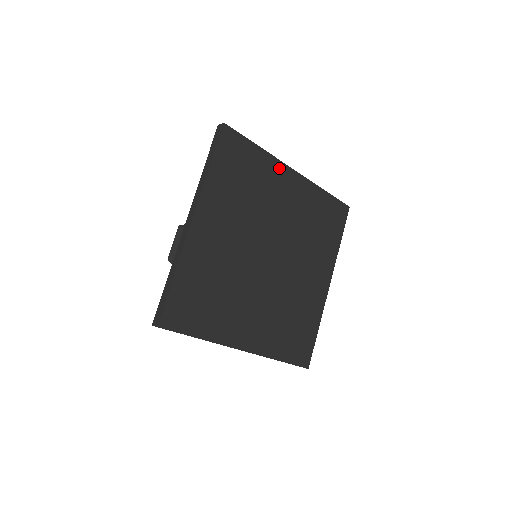
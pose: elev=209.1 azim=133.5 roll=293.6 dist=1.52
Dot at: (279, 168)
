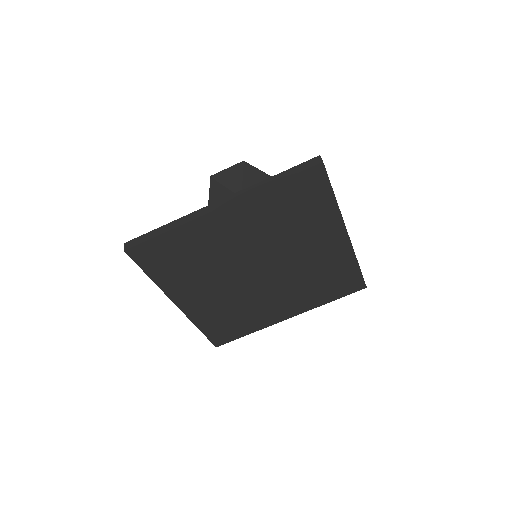
Dot at: (336, 224)
